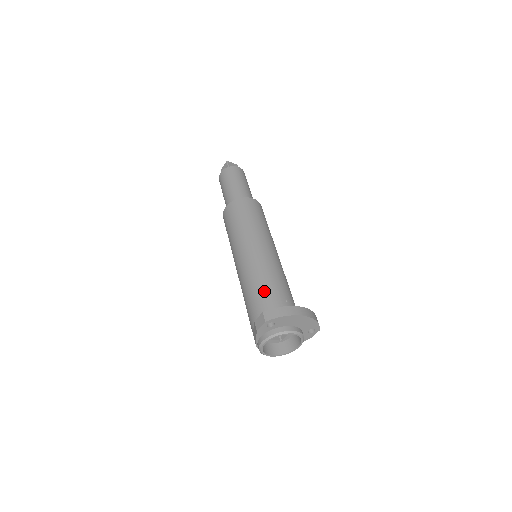
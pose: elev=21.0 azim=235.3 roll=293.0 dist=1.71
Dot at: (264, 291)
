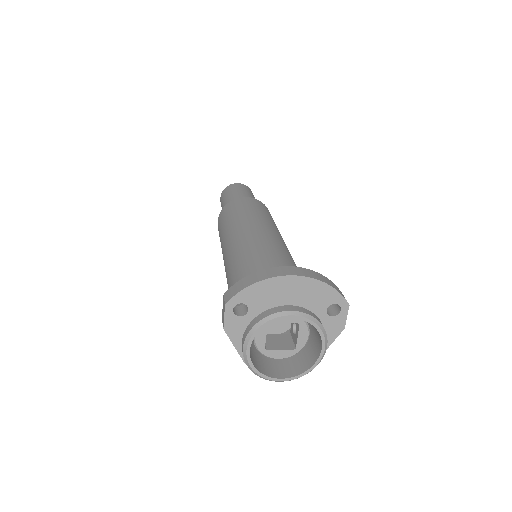
Dot at: (243, 277)
